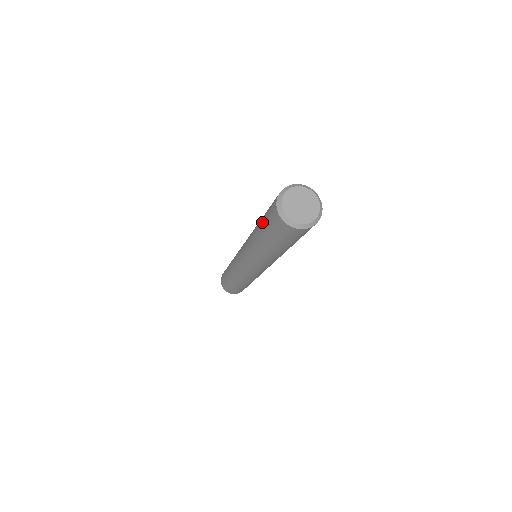
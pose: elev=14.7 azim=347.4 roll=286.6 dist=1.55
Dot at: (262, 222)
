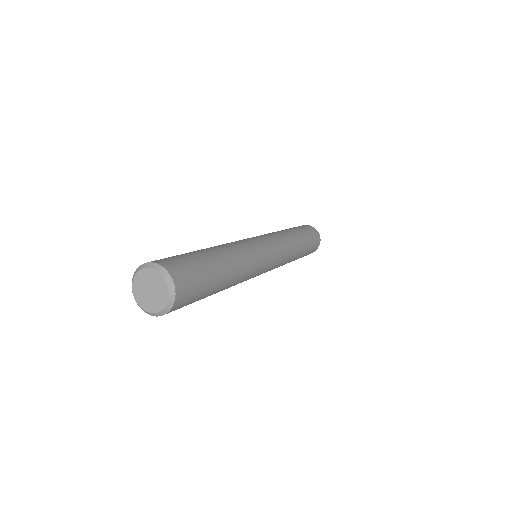
Dot at: occluded
